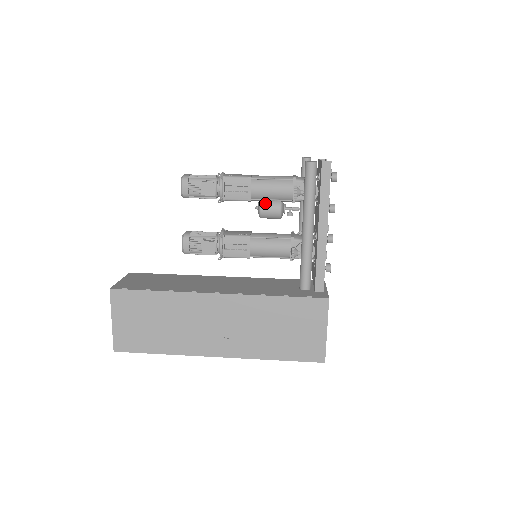
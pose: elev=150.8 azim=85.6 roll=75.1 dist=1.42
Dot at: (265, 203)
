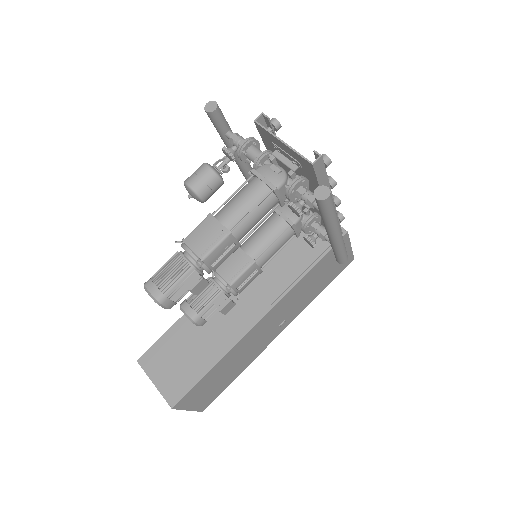
Dot at: (202, 191)
